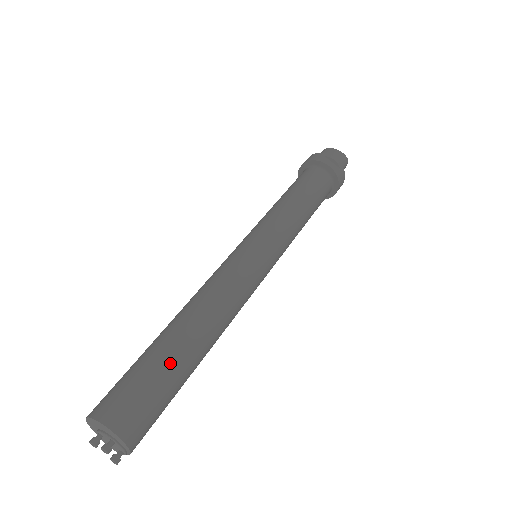
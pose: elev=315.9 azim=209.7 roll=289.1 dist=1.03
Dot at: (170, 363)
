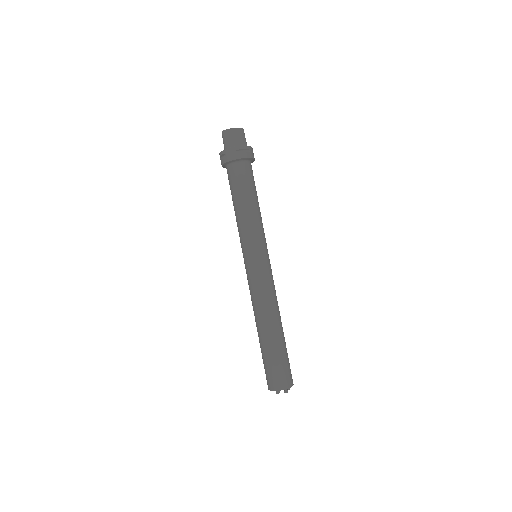
Dot at: (281, 349)
